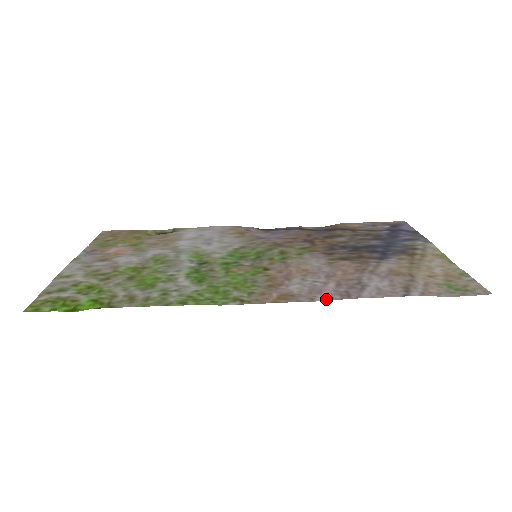
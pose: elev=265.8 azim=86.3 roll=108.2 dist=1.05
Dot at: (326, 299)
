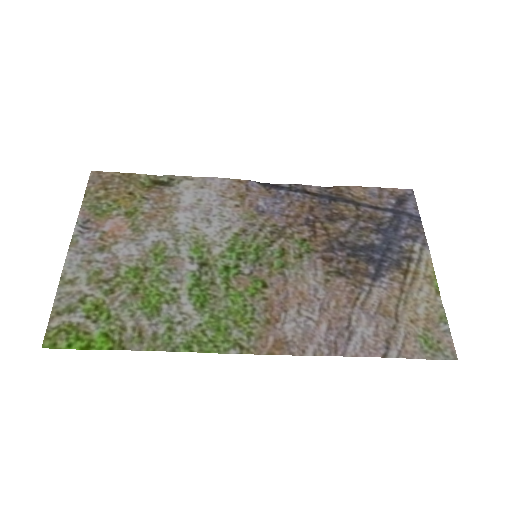
Dot at: (316, 353)
